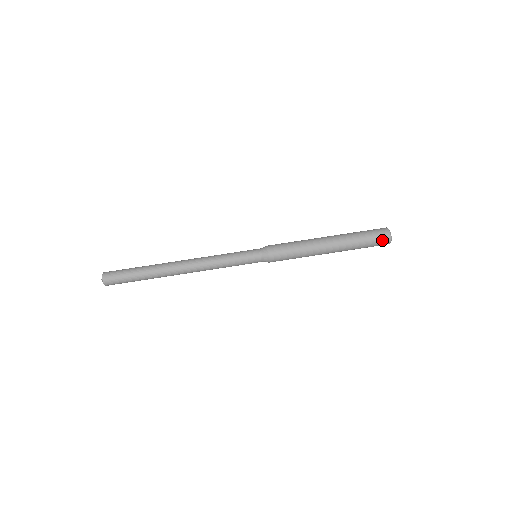
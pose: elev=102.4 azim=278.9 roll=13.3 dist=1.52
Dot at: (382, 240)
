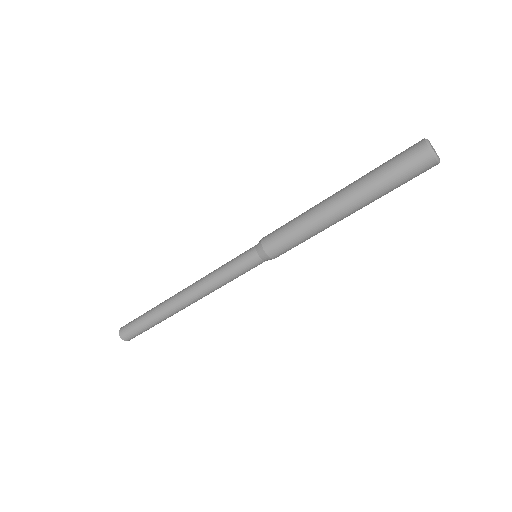
Dot at: (420, 165)
